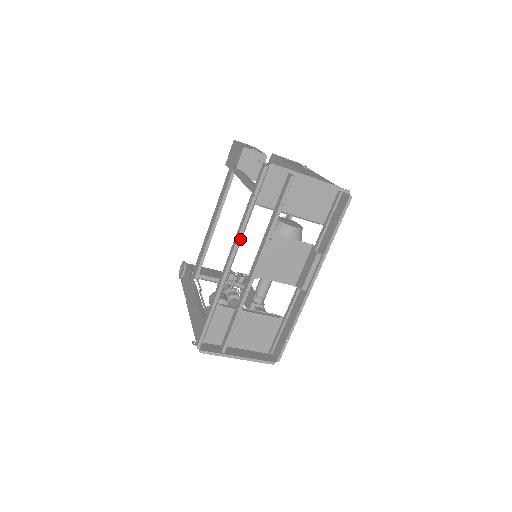
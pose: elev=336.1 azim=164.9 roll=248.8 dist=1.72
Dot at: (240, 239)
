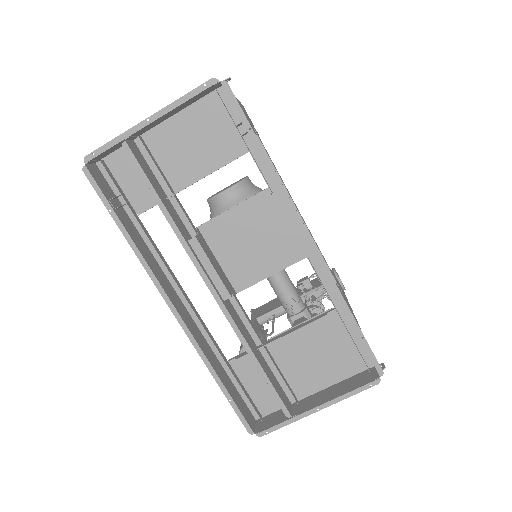
Dot at: (152, 272)
